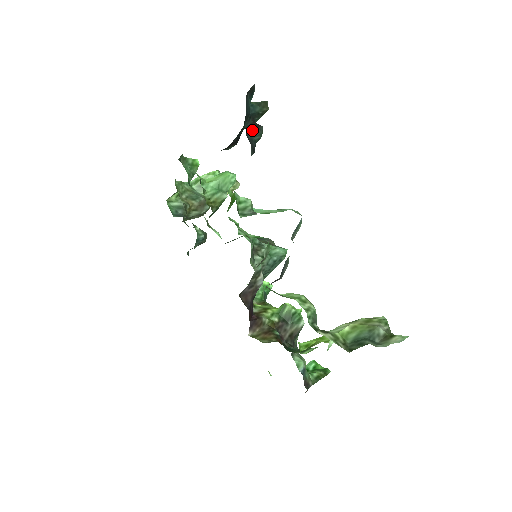
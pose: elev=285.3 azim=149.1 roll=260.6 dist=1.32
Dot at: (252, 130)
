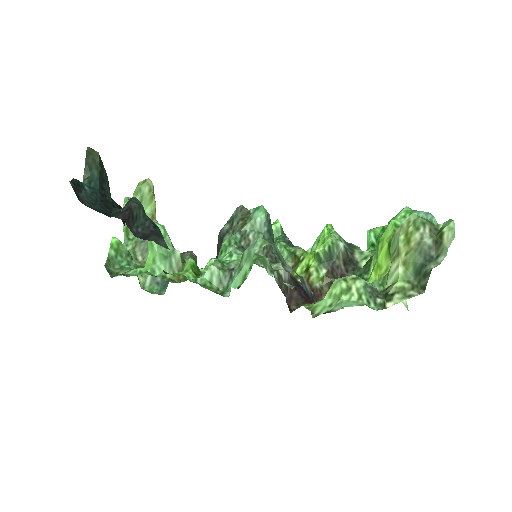
Dot at: (132, 222)
